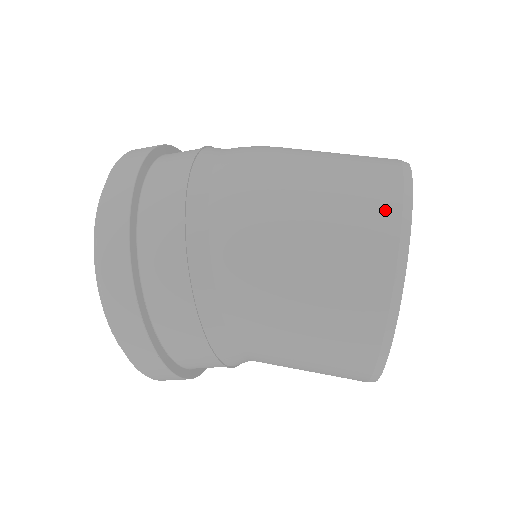
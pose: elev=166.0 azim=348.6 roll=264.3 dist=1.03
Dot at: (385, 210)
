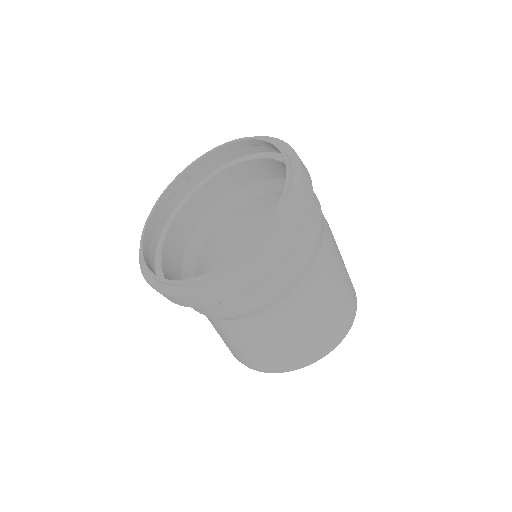
Dot at: occluded
